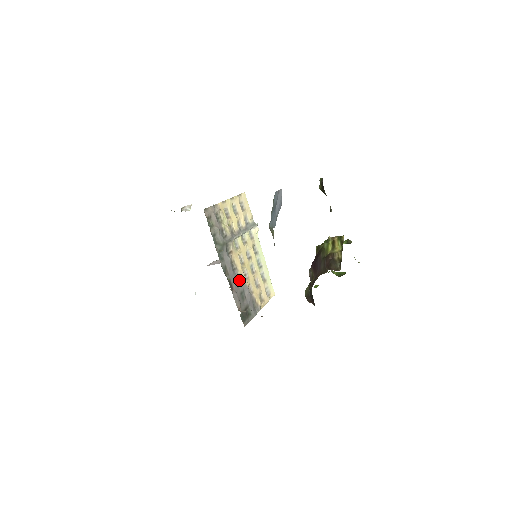
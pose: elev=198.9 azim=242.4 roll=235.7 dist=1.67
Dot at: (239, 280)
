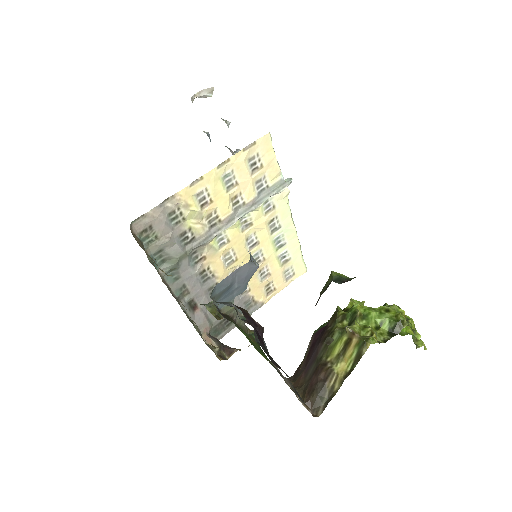
Dot at: occluded
